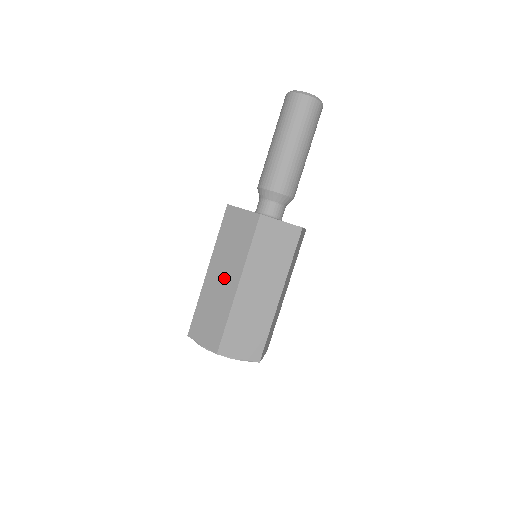
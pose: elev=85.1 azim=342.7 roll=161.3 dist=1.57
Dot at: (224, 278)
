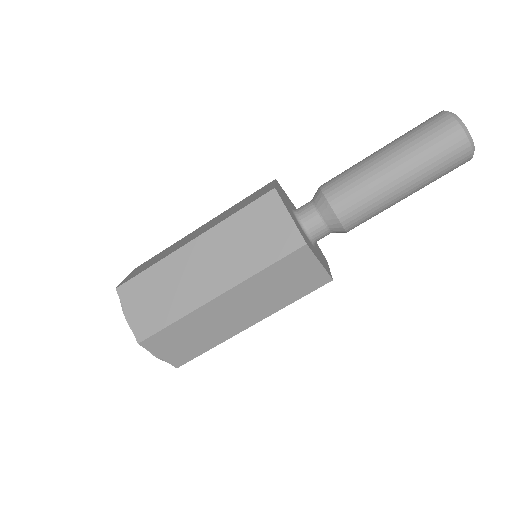
Dot at: (207, 271)
